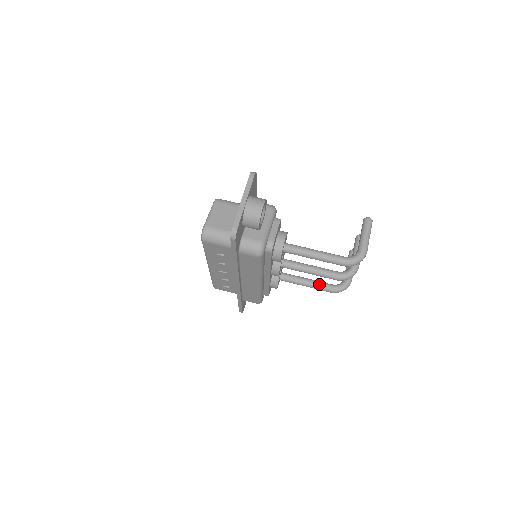
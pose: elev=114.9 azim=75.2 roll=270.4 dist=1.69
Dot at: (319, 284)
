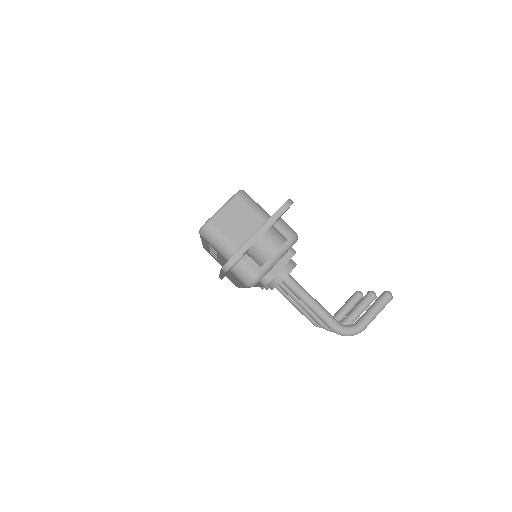
Dot at: occluded
